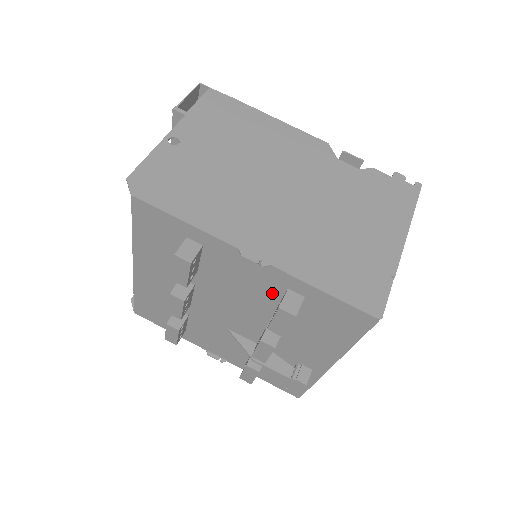
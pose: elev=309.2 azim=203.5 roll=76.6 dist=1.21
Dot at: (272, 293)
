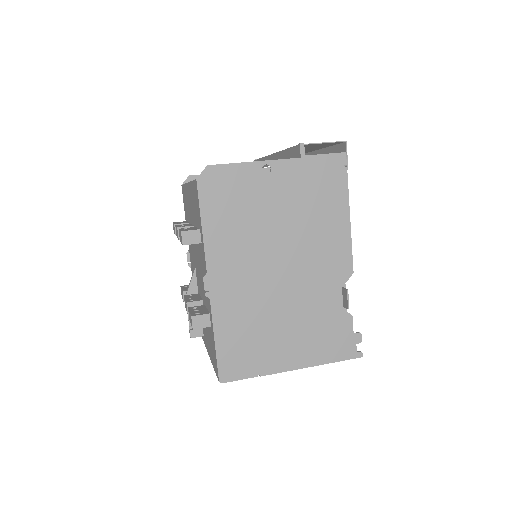
Dot at: occluded
